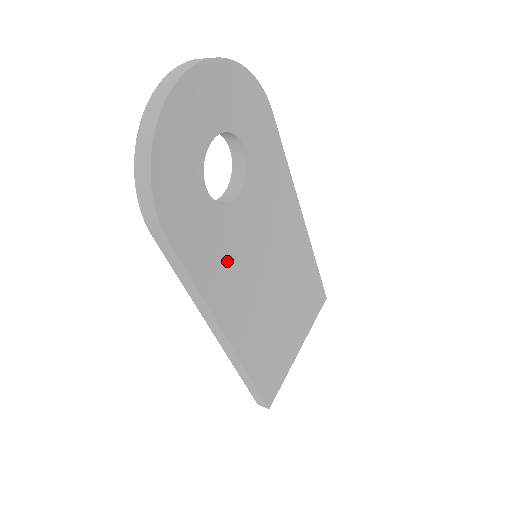
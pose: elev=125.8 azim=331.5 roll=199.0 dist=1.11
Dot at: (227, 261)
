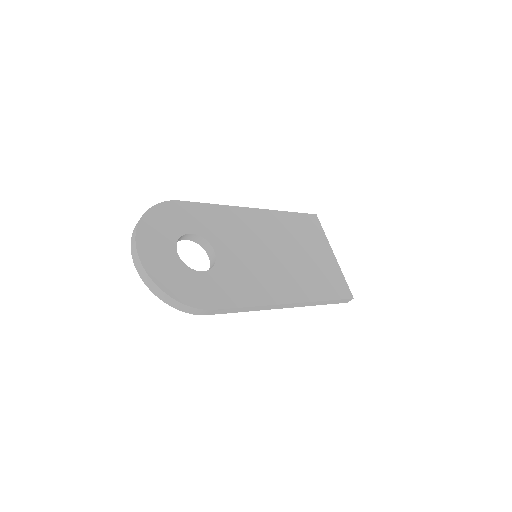
Dot at: (246, 279)
